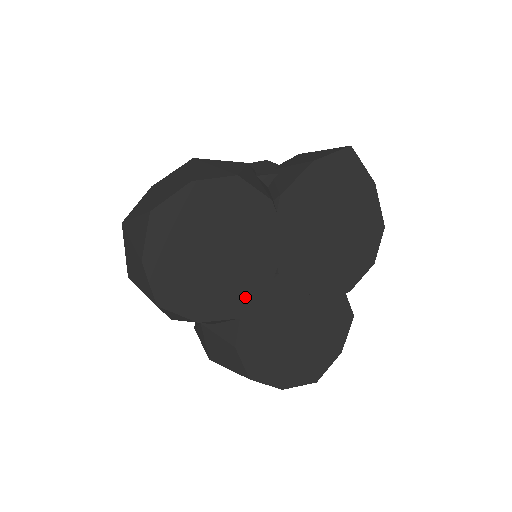
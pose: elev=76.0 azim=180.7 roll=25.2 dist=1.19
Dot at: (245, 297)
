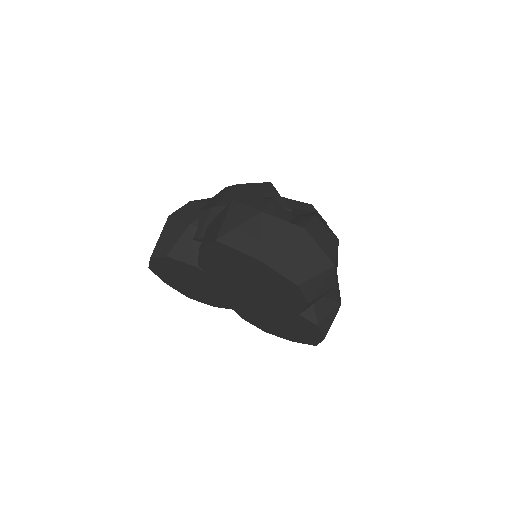
Dot at: (227, 302)
